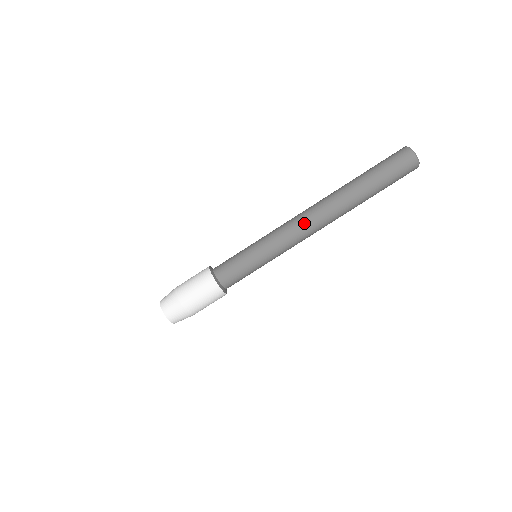
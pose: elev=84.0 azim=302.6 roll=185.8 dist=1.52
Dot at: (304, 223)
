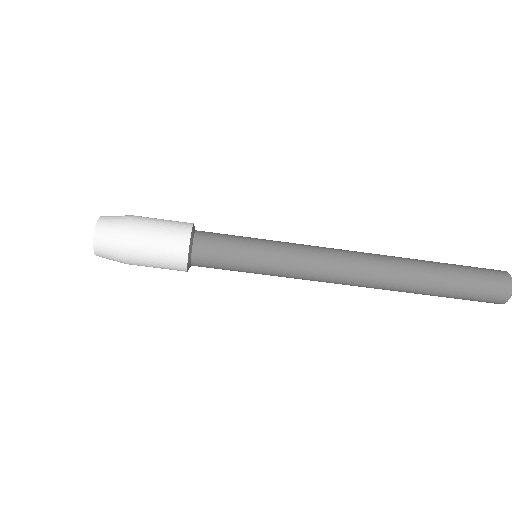
Dot at: (339, 276)
